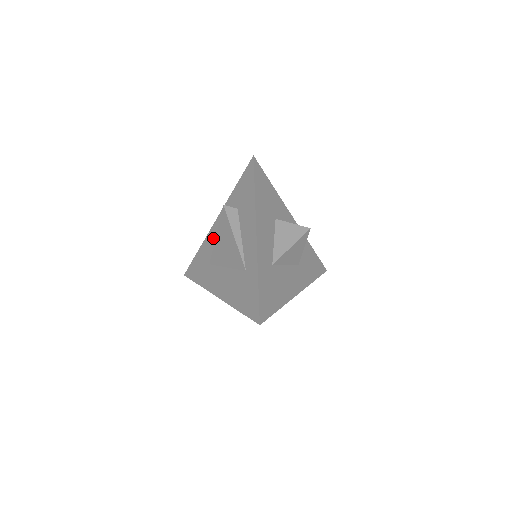
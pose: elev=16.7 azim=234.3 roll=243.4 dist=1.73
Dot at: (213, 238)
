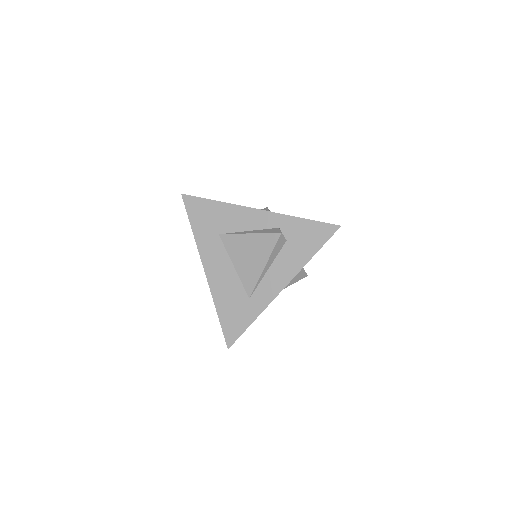
Dot at: (242, 220)
